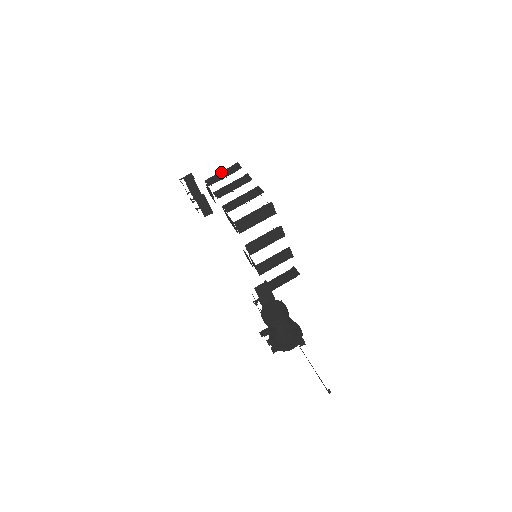
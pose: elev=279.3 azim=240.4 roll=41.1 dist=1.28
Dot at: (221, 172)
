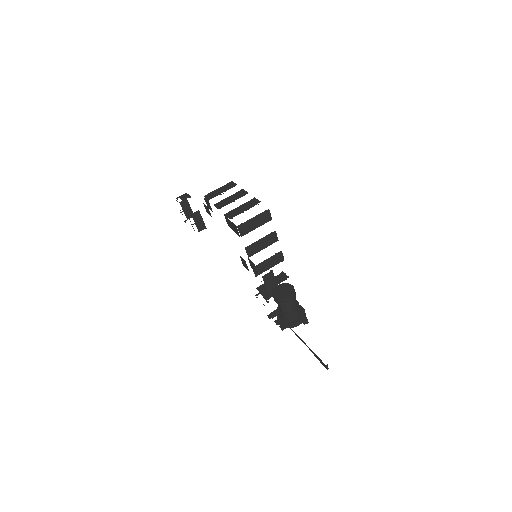
Dot at: (218, 189)
